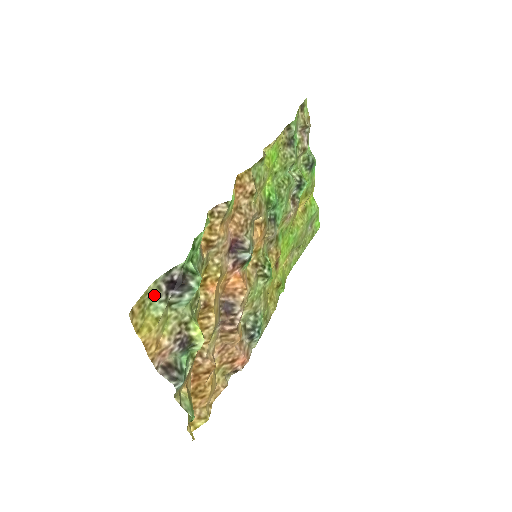
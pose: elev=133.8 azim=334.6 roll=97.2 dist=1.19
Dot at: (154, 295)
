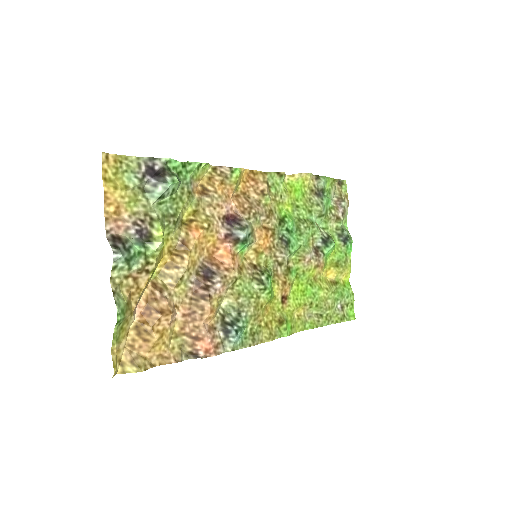
Dot at: (133, 167)
